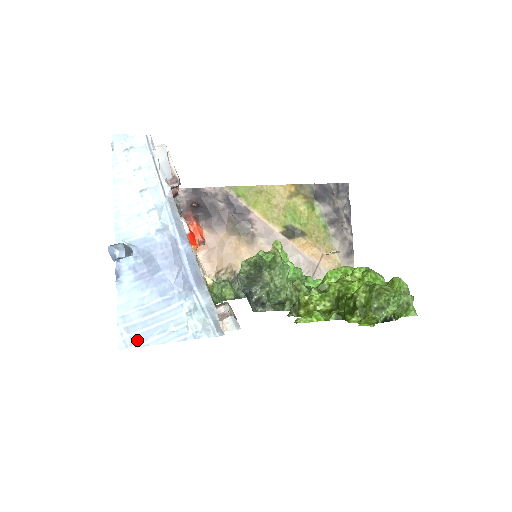
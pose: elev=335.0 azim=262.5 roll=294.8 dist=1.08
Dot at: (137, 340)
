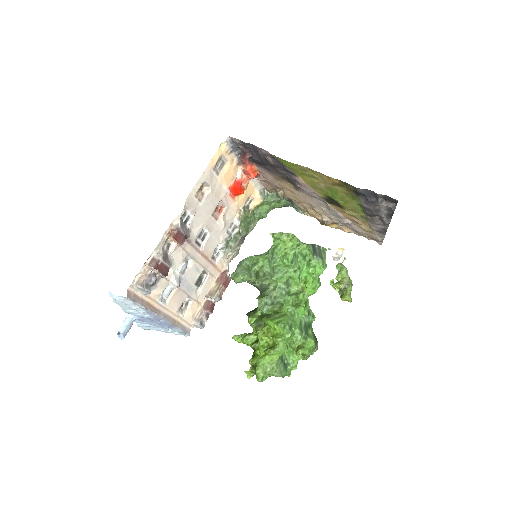
Dot at: (149, 329)
